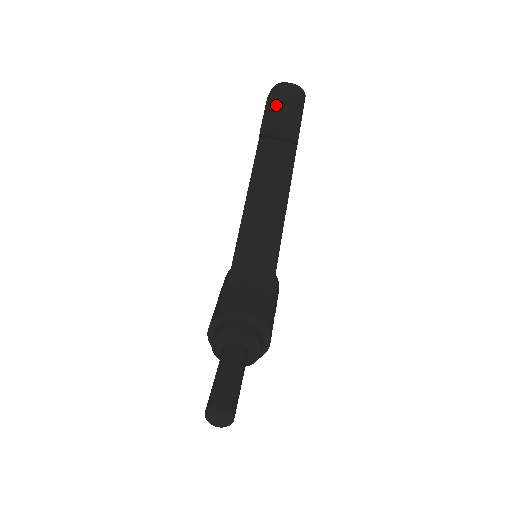
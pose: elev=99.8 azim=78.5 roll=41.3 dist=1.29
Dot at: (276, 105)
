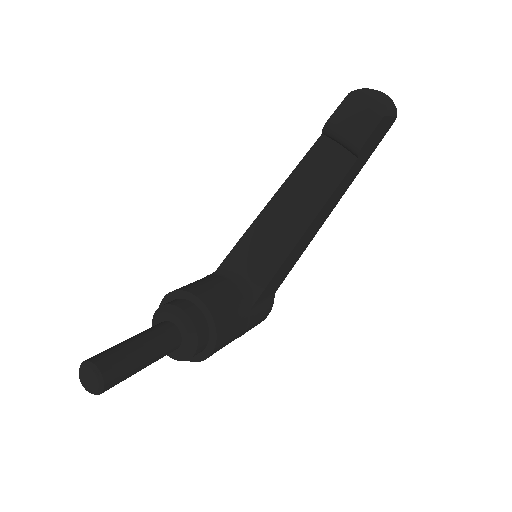
Dot at: (354, 105)
